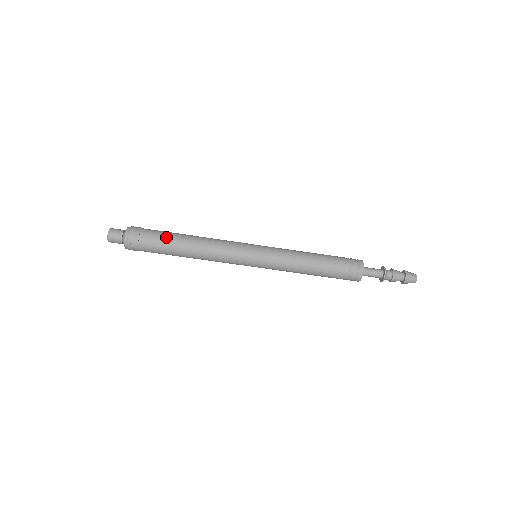
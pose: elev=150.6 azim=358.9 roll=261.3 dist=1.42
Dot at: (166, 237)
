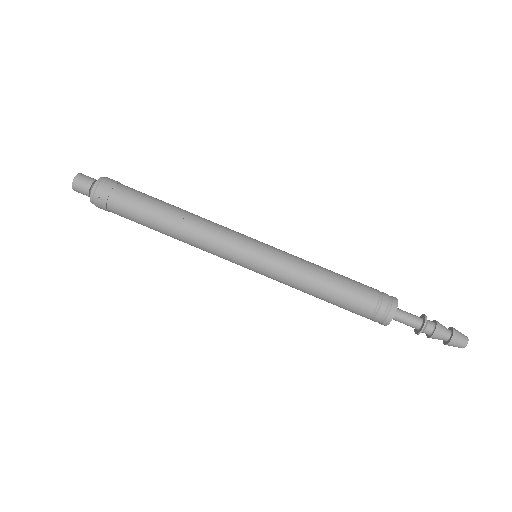
Dot at: (145, 201)
